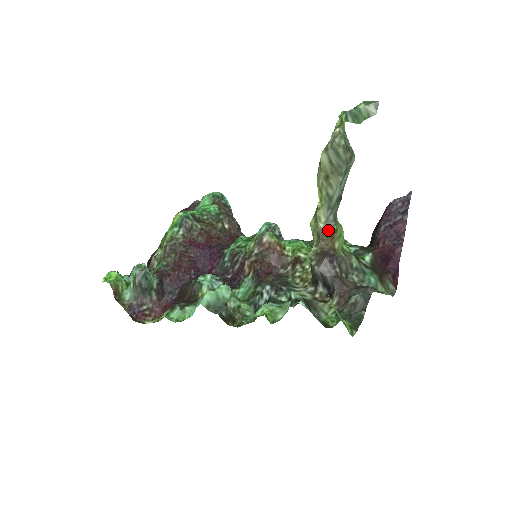
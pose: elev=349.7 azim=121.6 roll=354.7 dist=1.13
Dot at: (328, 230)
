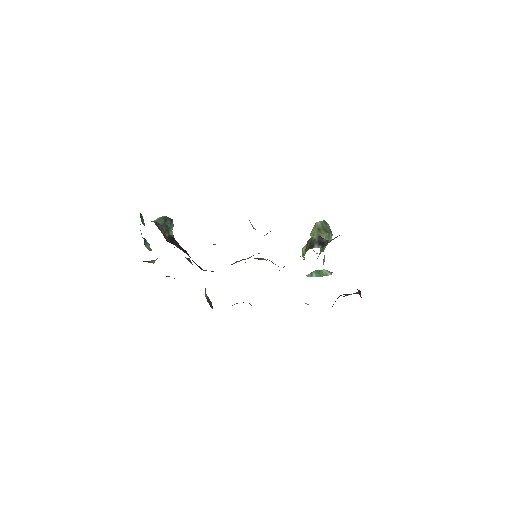
Dot at: occluded
